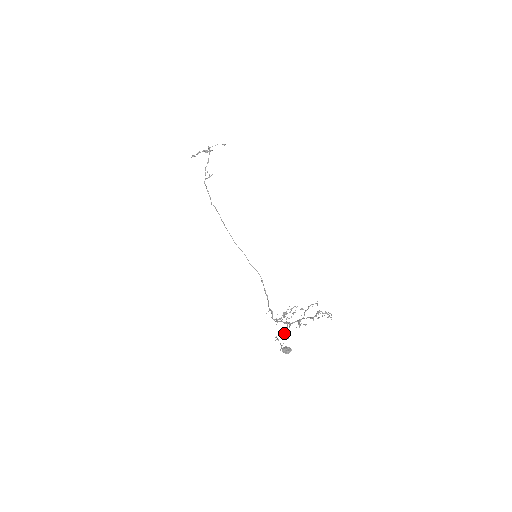
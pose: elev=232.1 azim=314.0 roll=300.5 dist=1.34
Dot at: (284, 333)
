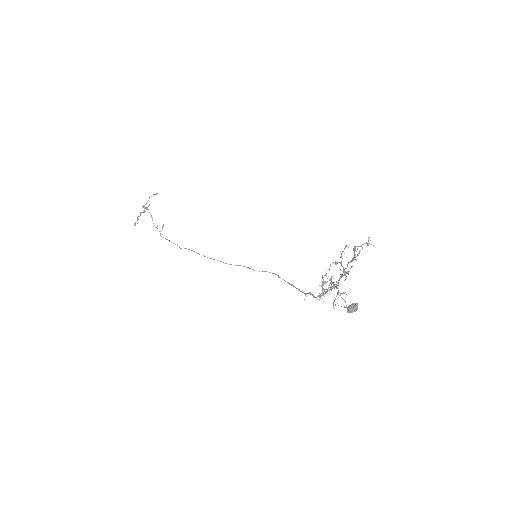
Dot at: occluded
